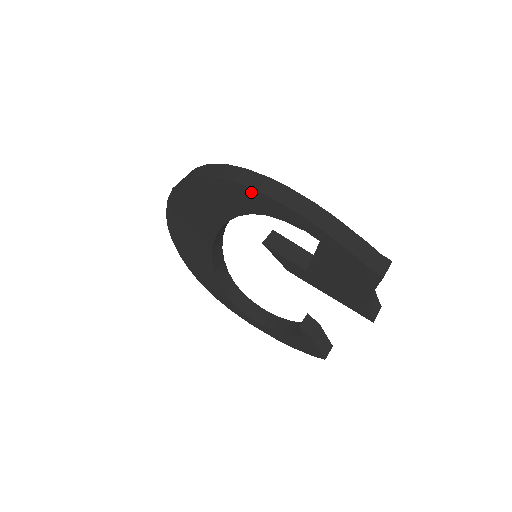
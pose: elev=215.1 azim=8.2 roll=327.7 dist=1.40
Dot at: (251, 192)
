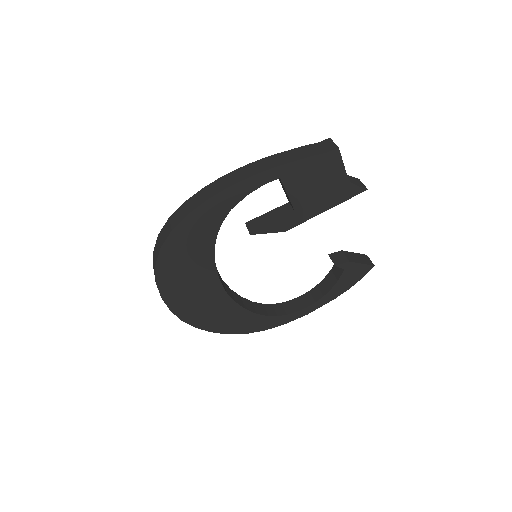
Dot at: (206, 206)
